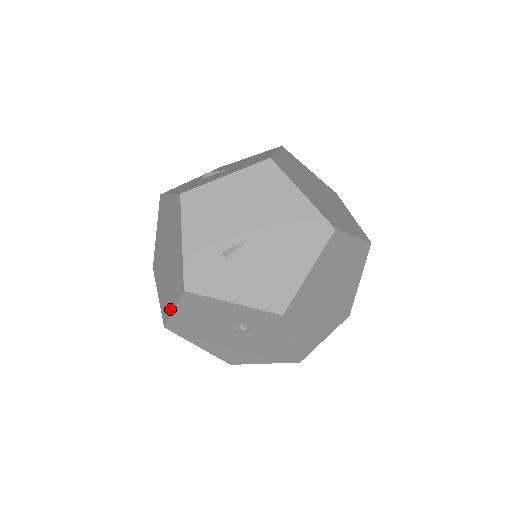
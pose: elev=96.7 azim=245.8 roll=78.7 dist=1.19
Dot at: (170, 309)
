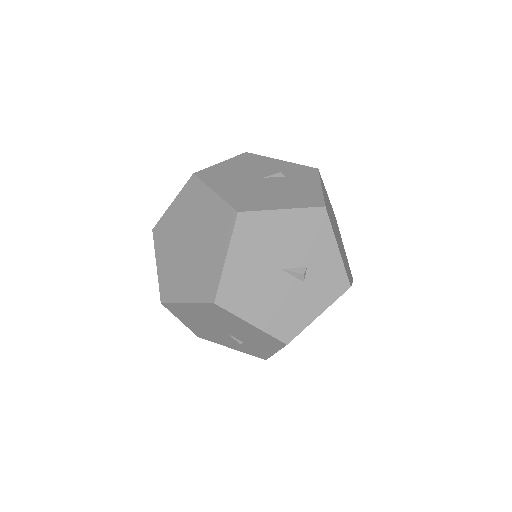
Dot at: occluded
